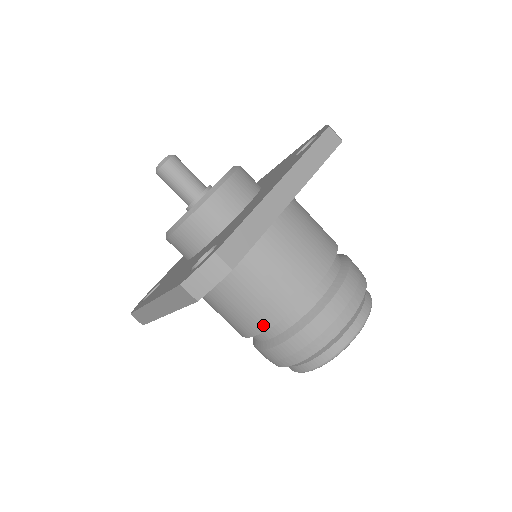
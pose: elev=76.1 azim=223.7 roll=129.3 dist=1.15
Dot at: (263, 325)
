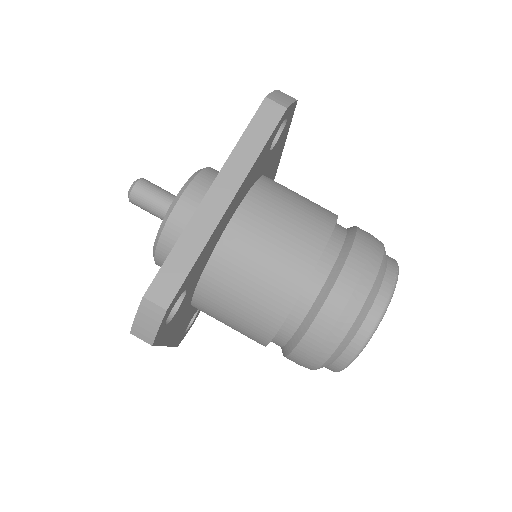
Dot at: (265, 336)
